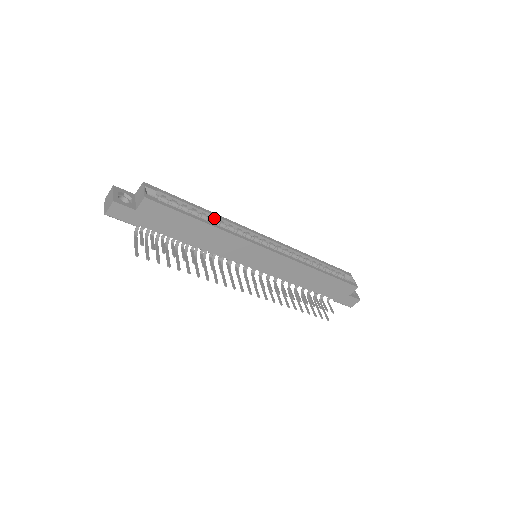
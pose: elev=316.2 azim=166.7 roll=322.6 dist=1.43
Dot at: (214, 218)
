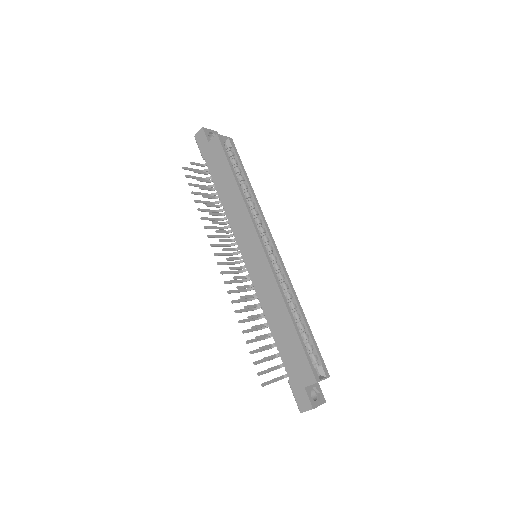
Dot at: (251, 196)
